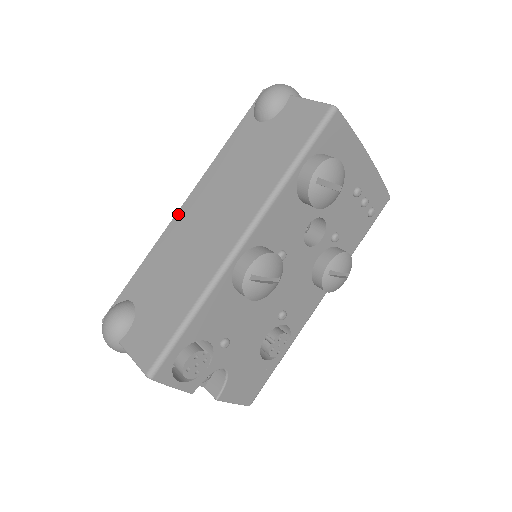
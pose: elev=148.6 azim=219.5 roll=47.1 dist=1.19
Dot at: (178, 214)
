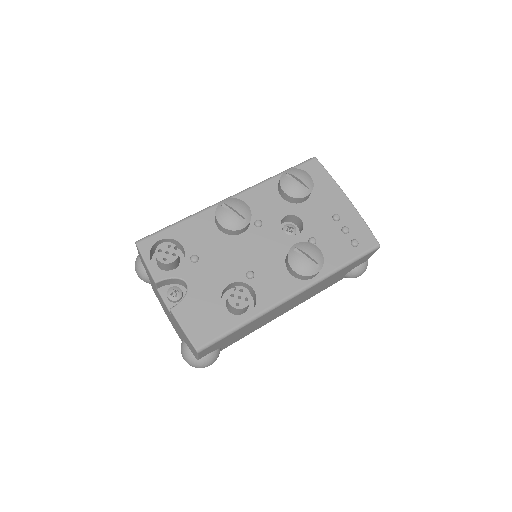
Dot at: occluded
